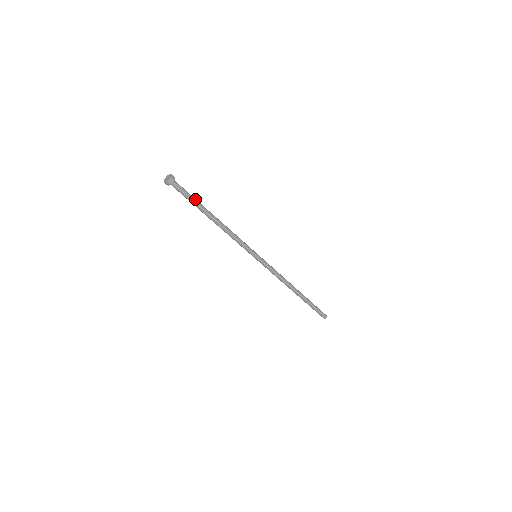
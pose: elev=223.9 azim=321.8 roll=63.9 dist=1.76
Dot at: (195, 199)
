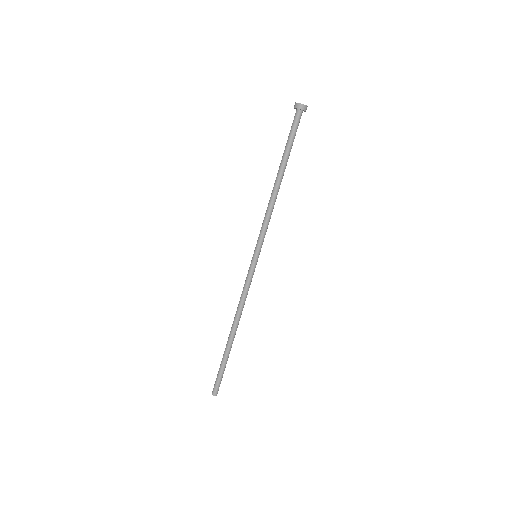
Dot at: occluded
